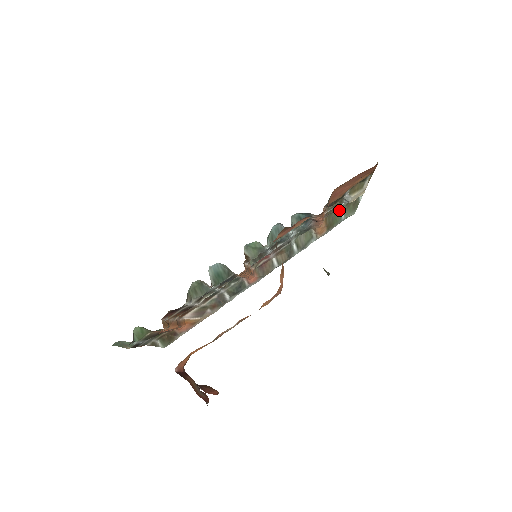
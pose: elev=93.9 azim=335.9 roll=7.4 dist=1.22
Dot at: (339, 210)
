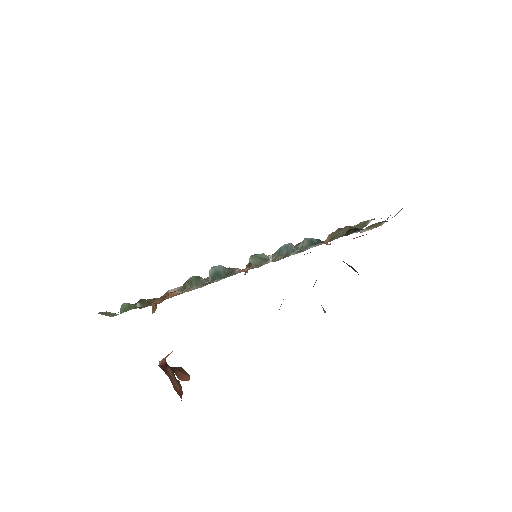
Dot at: occluded
